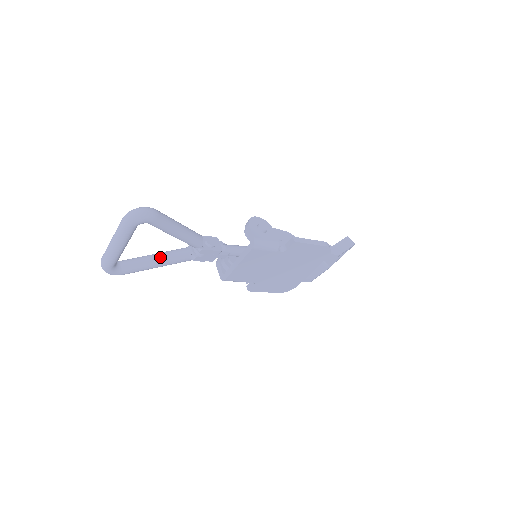
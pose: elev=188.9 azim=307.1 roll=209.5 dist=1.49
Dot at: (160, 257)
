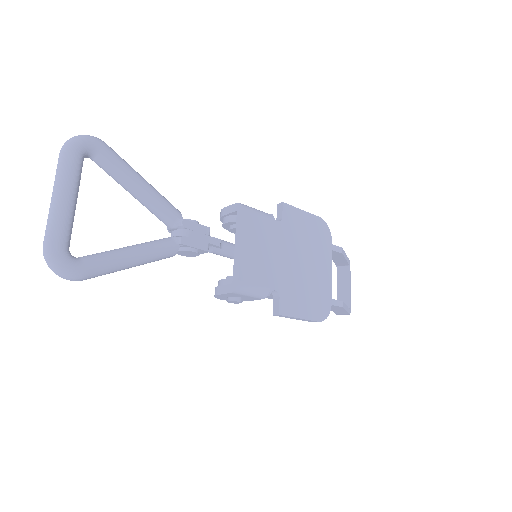
Dot at: (133, 245)
